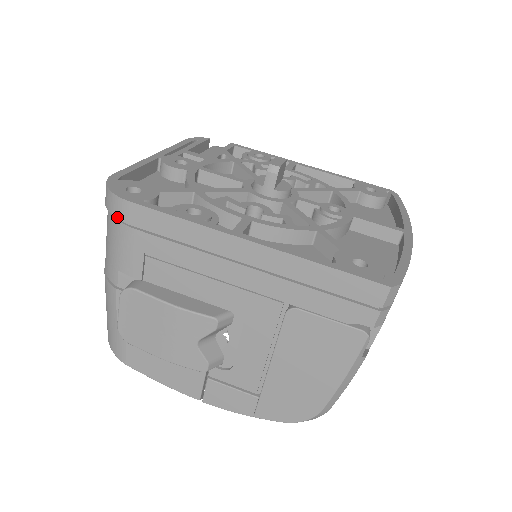
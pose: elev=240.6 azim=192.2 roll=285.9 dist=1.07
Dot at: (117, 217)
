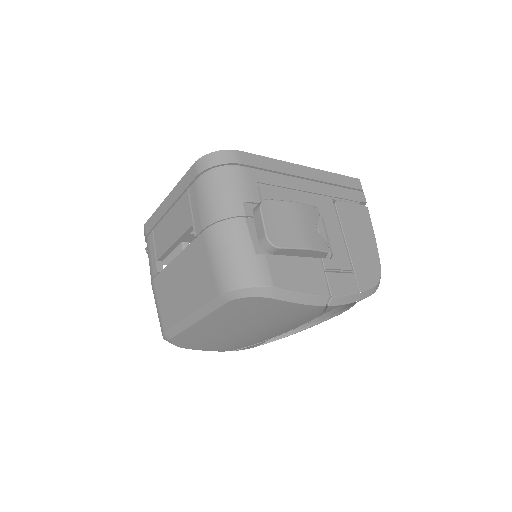
Dot at: (232, 163)
